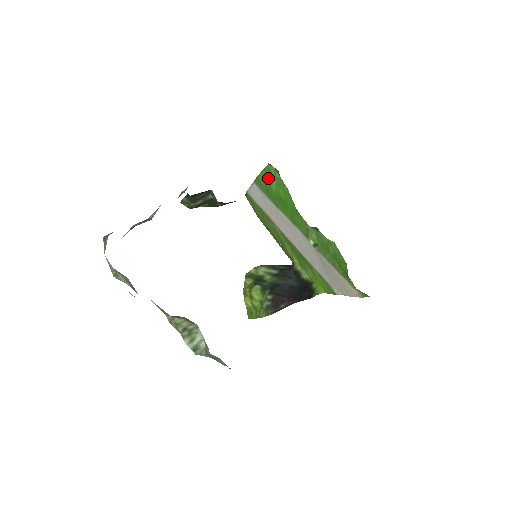
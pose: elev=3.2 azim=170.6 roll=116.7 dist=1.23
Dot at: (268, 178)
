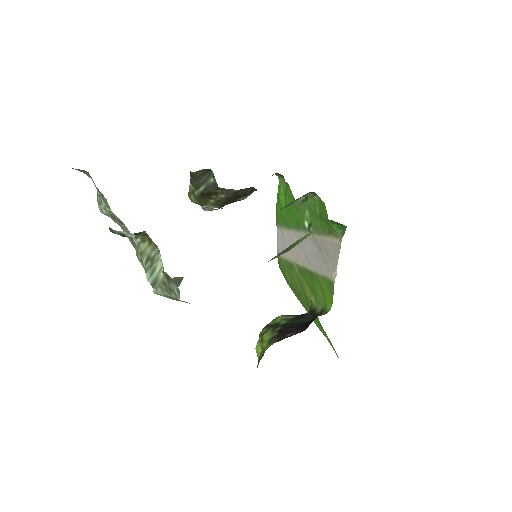
Dot at: (280, 197)
